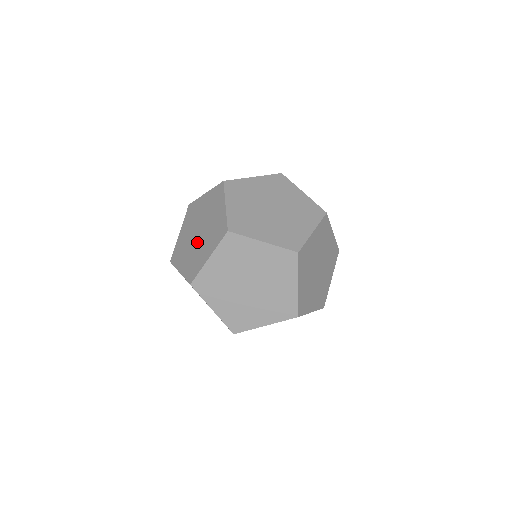
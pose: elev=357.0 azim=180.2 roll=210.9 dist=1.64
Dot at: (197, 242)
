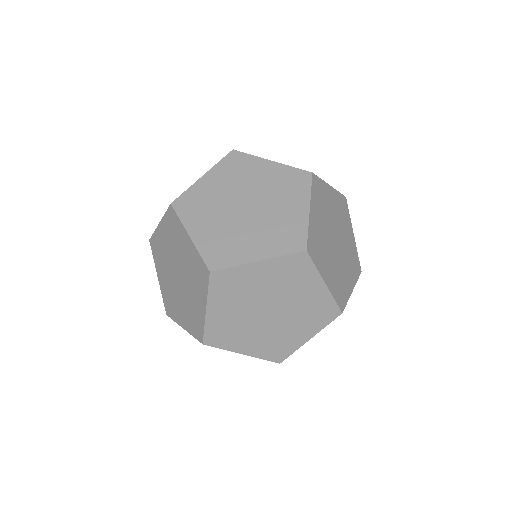
Dot at: occluded
